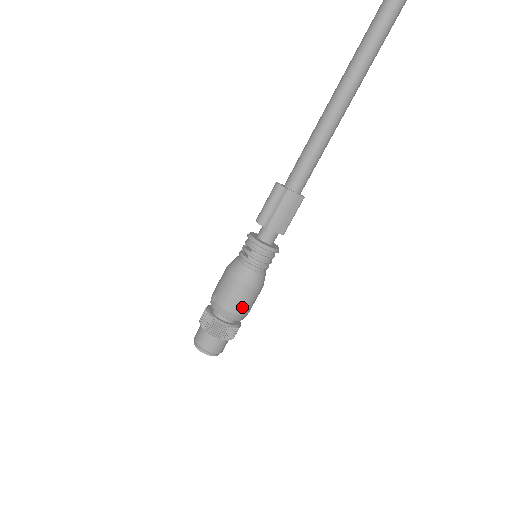
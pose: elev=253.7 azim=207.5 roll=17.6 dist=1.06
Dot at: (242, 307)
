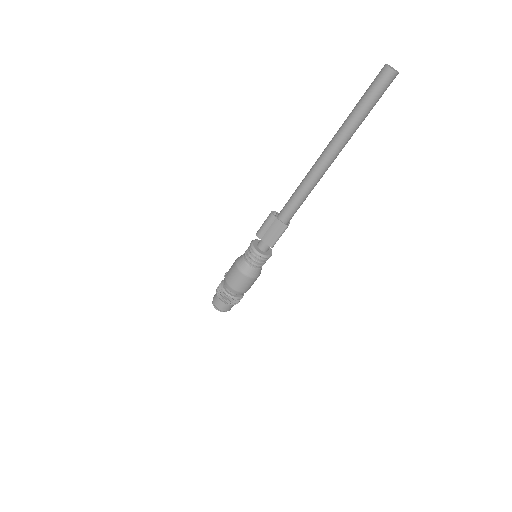
Dot at: (237, 286)
